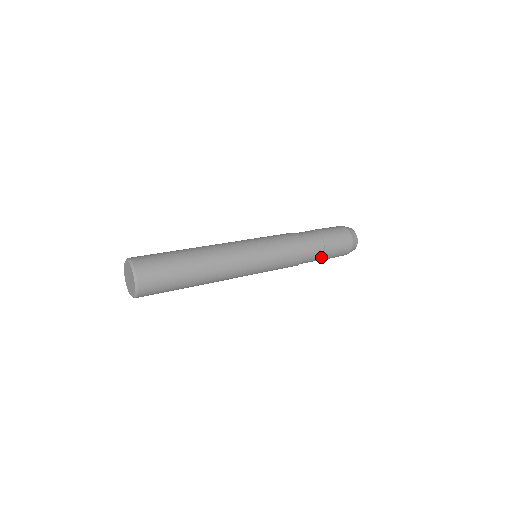
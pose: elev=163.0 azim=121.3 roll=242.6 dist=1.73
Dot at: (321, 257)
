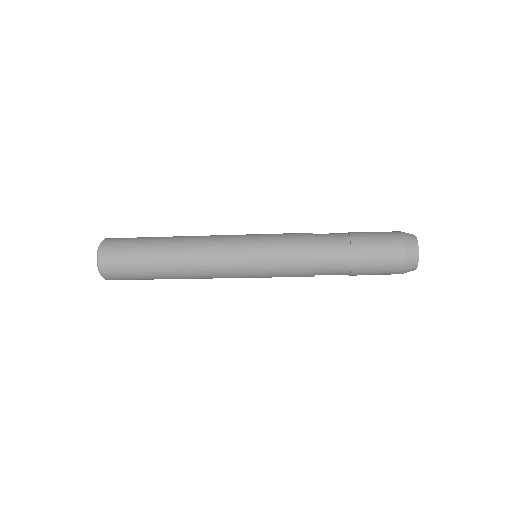
Dot at: (349, 274)
